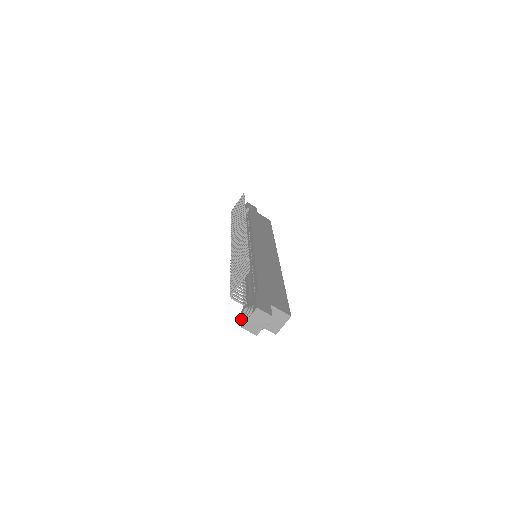
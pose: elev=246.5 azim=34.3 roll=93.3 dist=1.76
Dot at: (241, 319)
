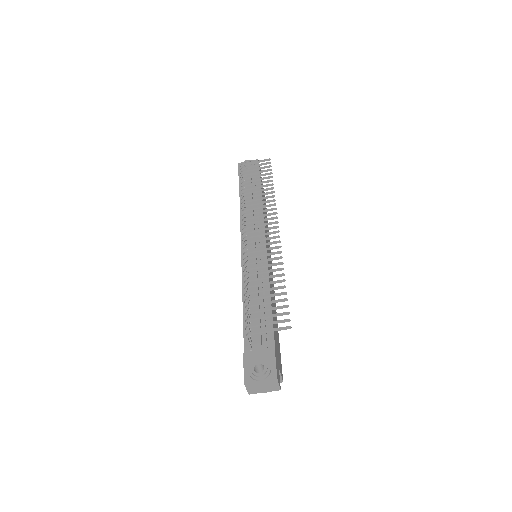
Dot at: (245, 369)
